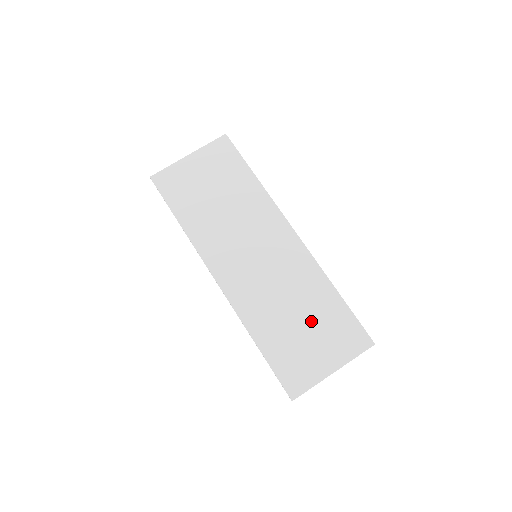
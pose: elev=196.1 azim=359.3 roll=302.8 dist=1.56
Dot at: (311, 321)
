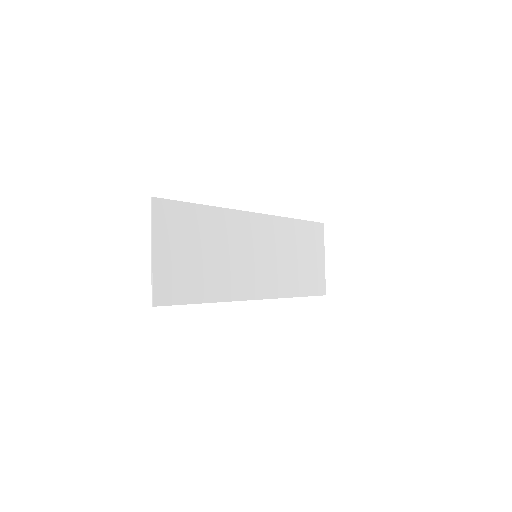
Dot at: (302, 251)
